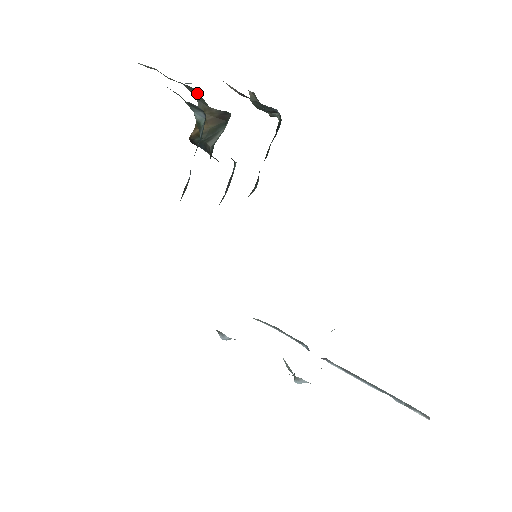
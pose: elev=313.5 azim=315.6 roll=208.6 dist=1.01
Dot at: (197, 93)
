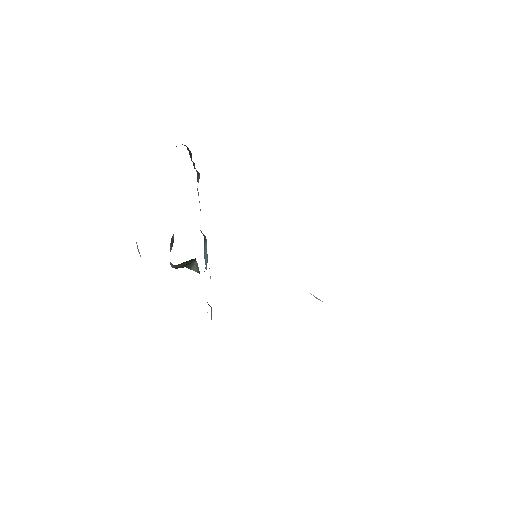
Dot at: occluded
